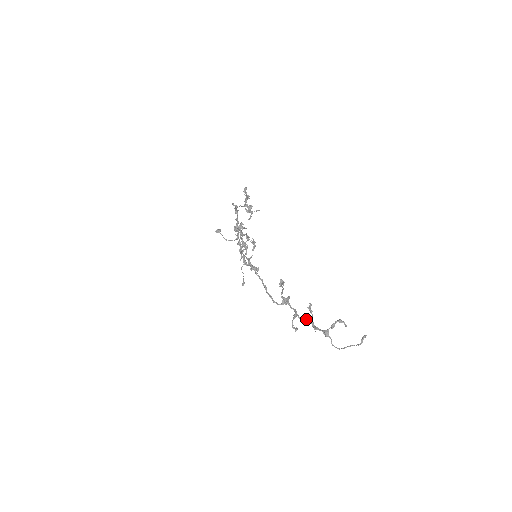
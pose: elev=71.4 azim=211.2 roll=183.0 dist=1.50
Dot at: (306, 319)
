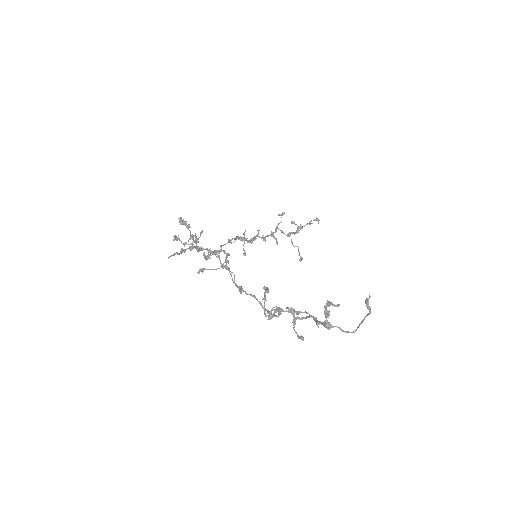
Dot at: (307, 317)
